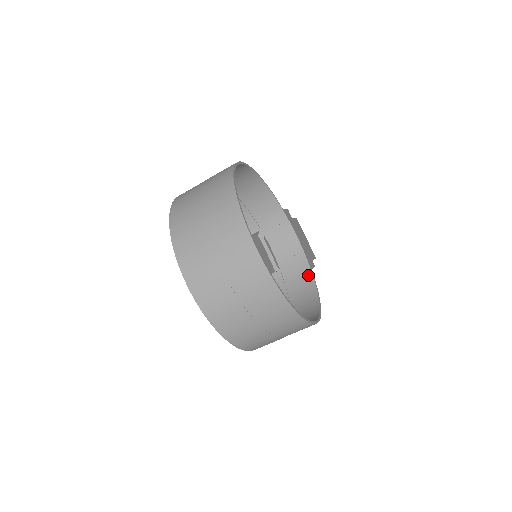
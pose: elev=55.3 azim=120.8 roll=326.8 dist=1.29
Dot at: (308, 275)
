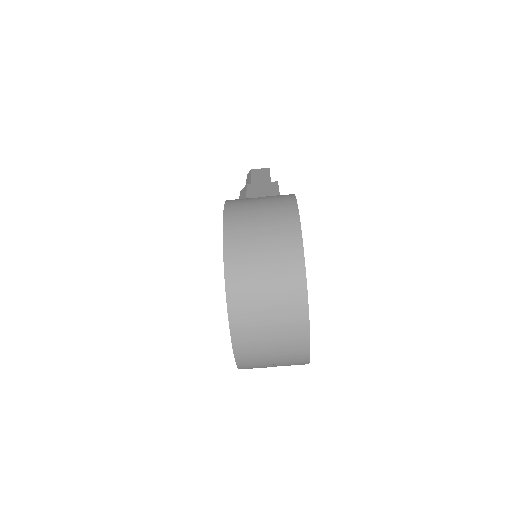
Dot at: occluded
